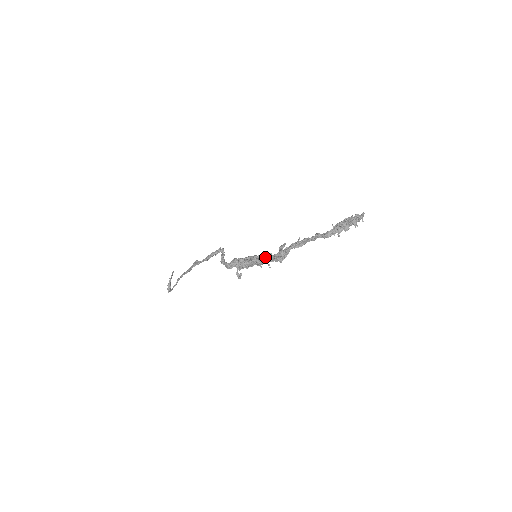
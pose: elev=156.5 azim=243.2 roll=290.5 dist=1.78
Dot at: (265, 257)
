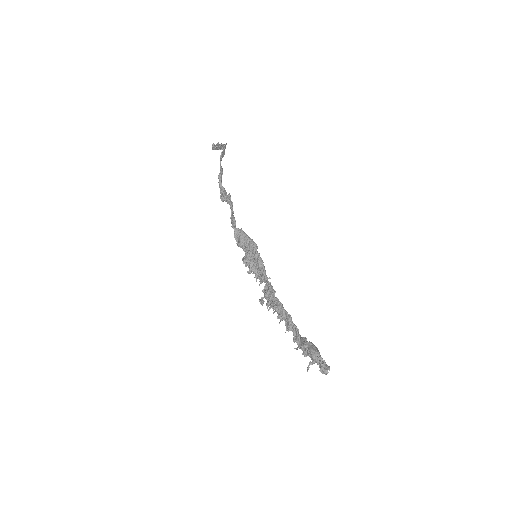
Dot at: (260, 273)
